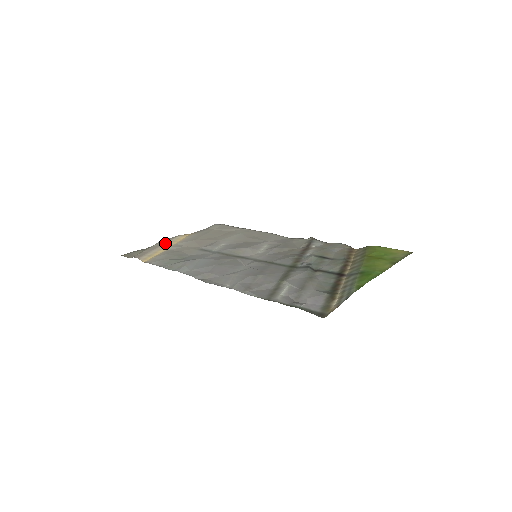
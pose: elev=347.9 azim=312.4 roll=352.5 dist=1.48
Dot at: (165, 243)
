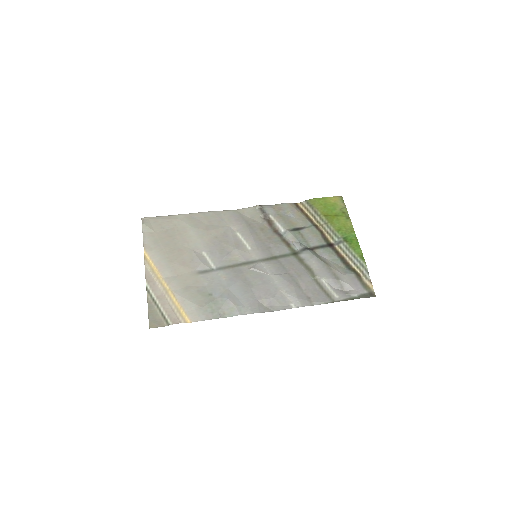
Dot at: (157, 285)
